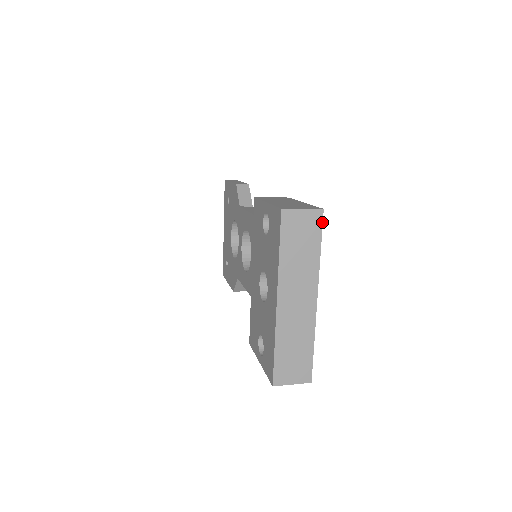
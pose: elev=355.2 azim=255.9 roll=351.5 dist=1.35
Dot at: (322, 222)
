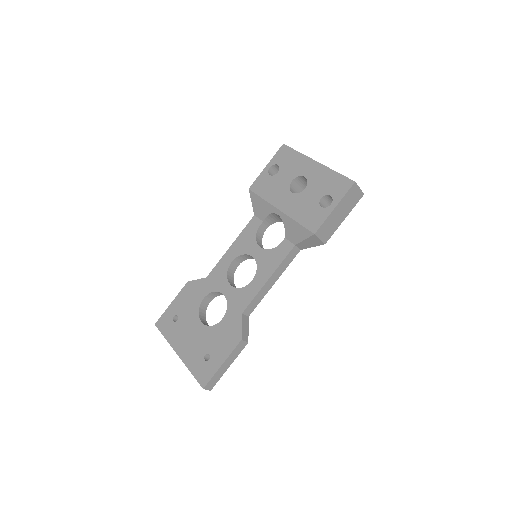
Dot at: occluded
